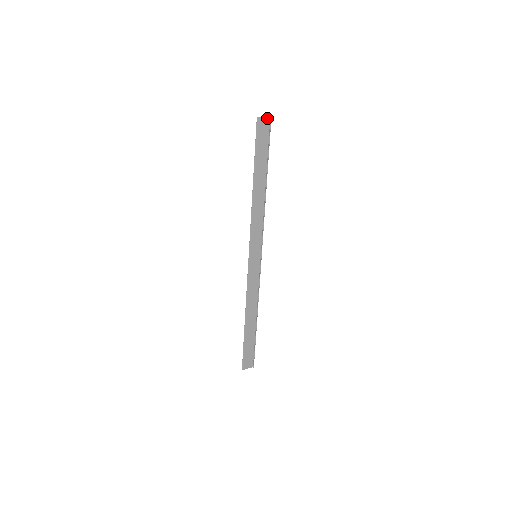
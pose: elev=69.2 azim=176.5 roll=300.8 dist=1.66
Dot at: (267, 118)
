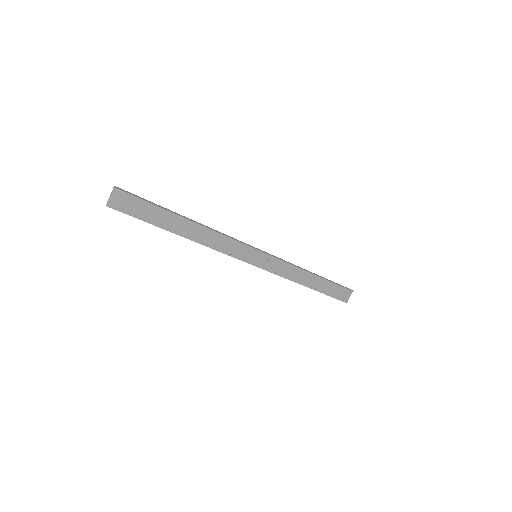
Dot at: (113, 192)
